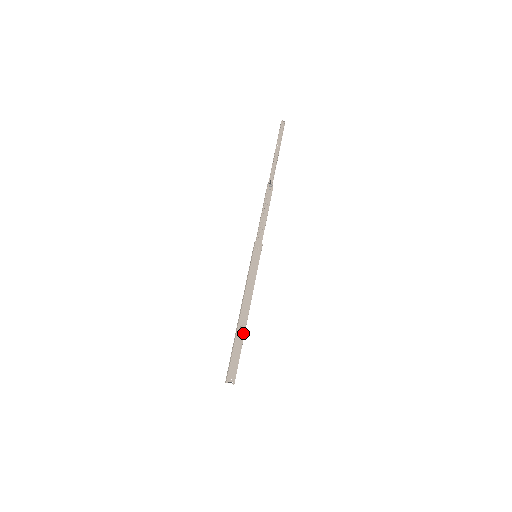
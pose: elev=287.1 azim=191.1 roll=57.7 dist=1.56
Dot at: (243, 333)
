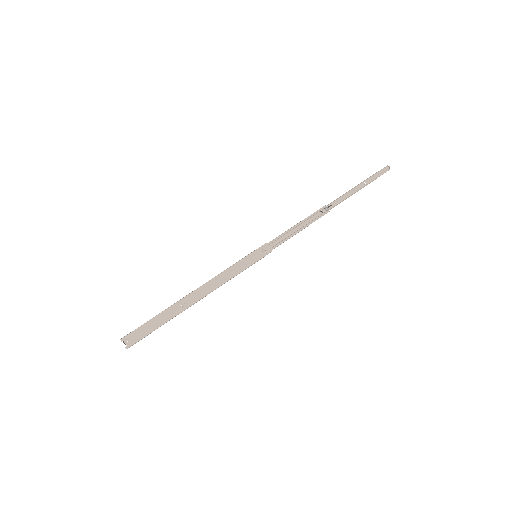
Dot at: (179, 311)
